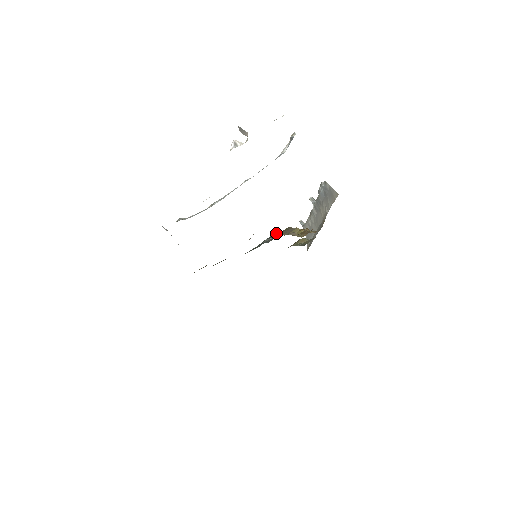
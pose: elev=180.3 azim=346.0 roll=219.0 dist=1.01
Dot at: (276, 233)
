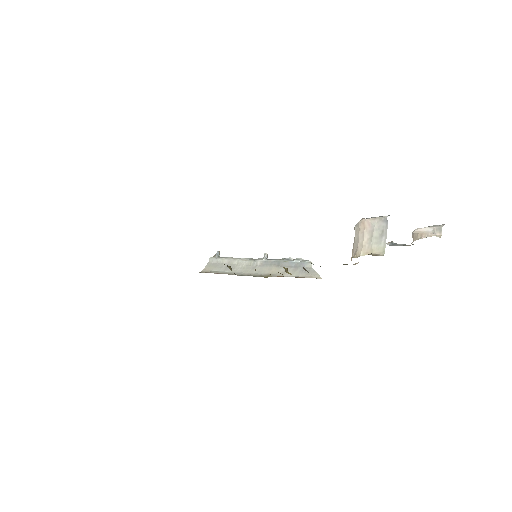
Dot at: occluded
